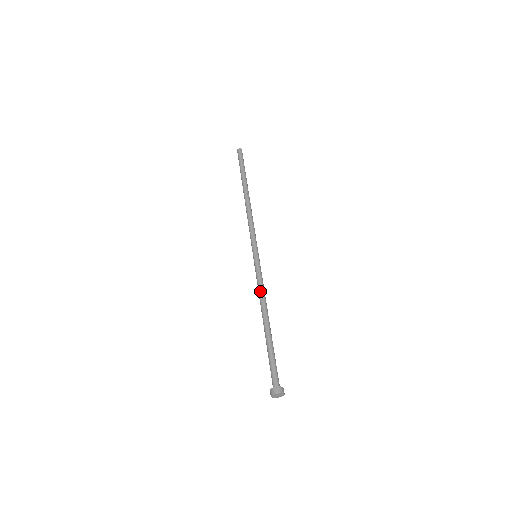
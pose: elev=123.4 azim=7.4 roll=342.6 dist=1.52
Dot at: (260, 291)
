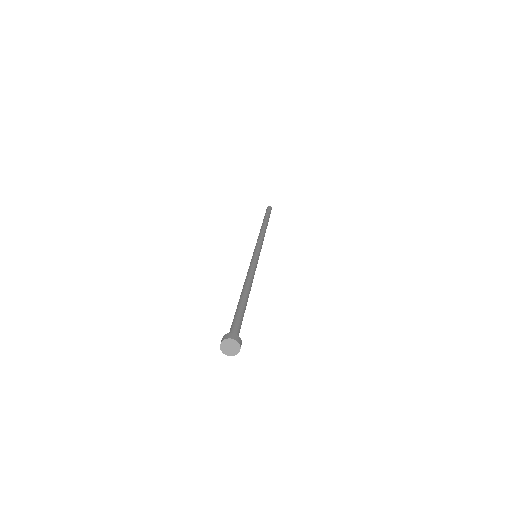
Dot at: (250, 272)
